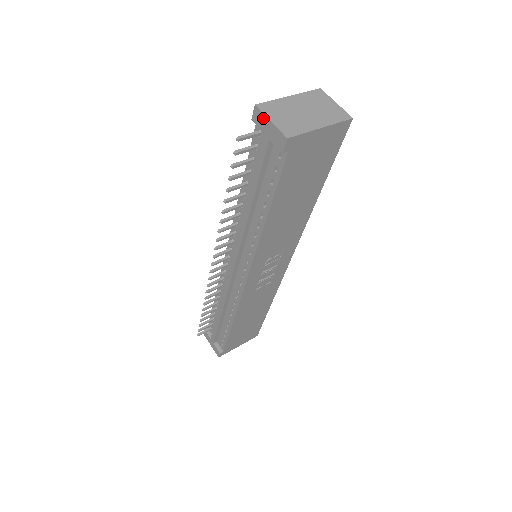
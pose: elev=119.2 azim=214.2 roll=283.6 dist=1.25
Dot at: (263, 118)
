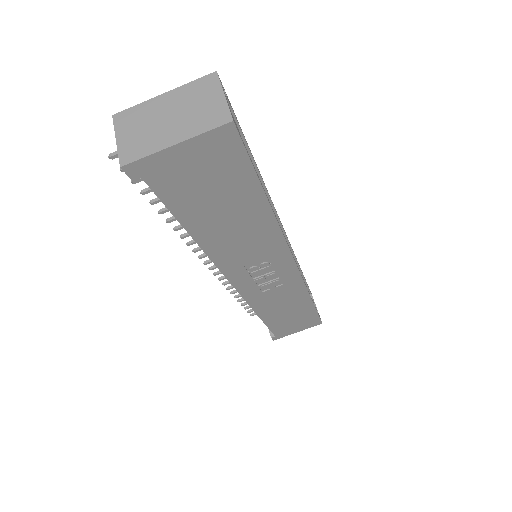
Dot at: (117, 134)
